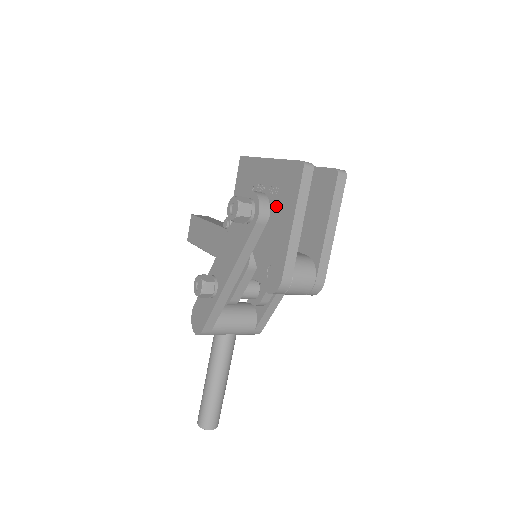
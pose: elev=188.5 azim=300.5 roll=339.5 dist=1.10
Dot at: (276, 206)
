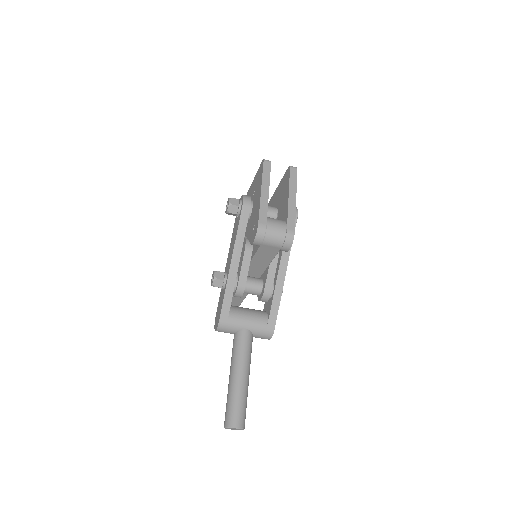
Dot at: (255, 196)
